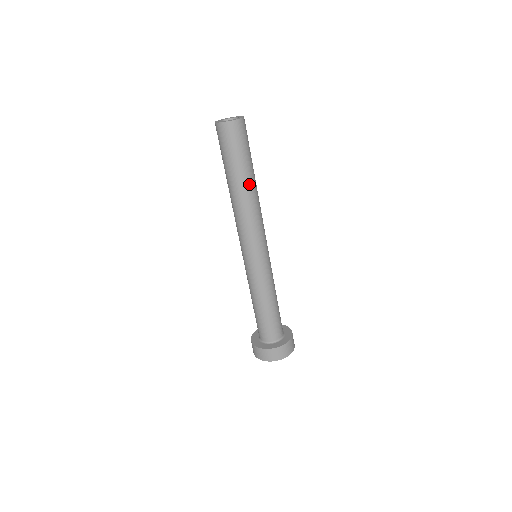
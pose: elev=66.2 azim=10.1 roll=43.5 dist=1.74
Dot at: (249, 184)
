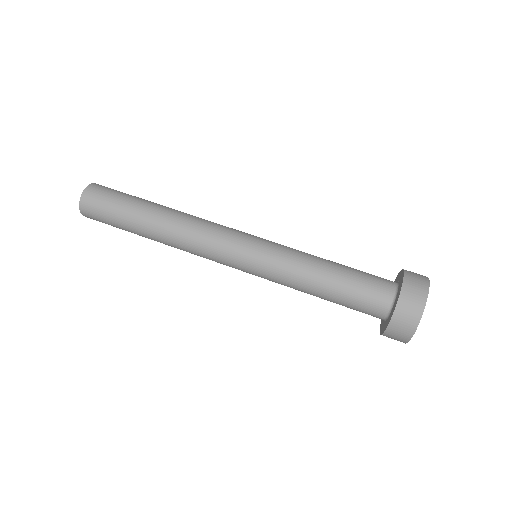
Dot at: (152, 220)
